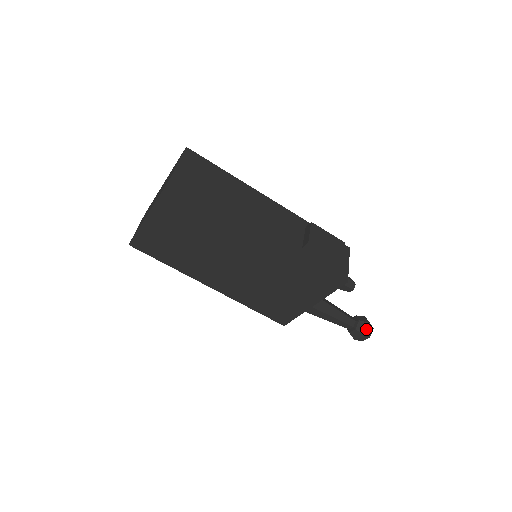
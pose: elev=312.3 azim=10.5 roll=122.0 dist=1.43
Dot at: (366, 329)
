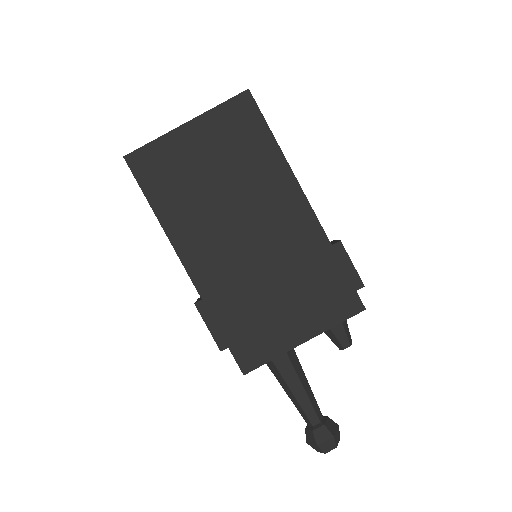
Dot at: (336, 430)
